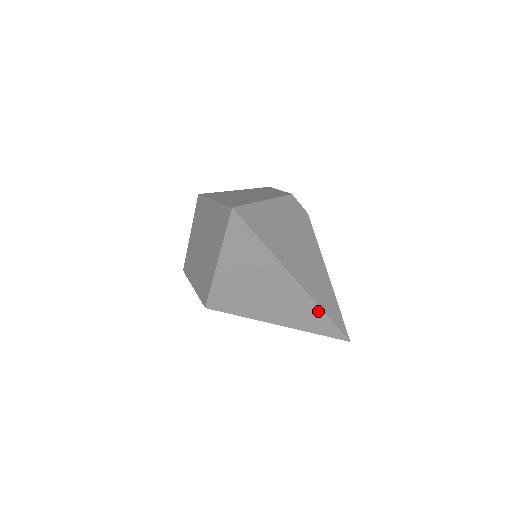
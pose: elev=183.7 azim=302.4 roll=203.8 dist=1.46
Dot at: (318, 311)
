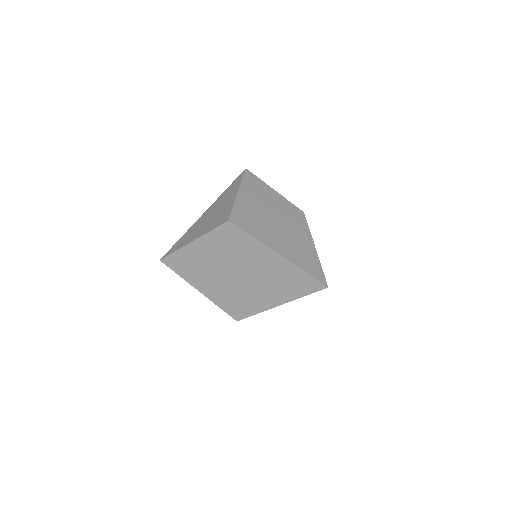
Dot at: occluded
